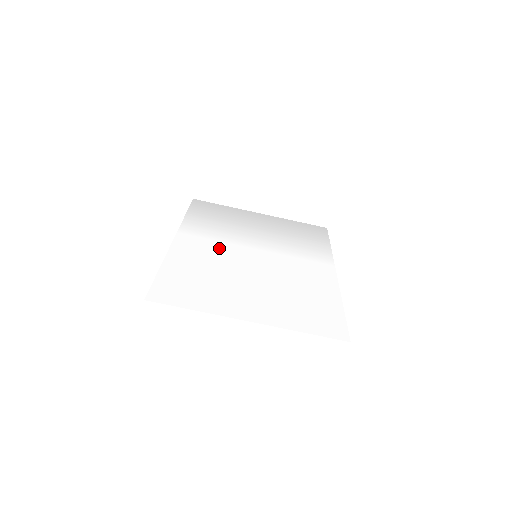
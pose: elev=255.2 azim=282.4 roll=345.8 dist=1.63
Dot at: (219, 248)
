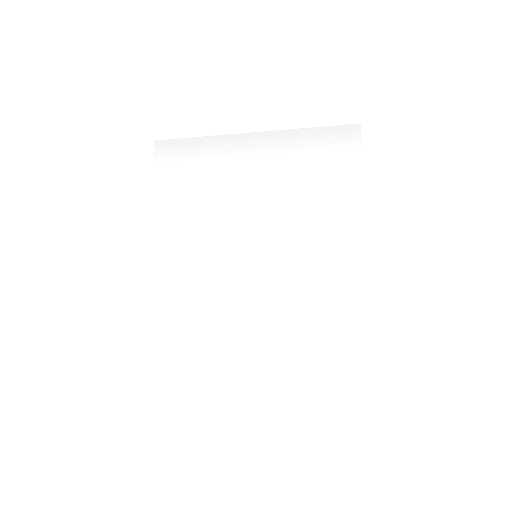
Dot at: (204, 259)
